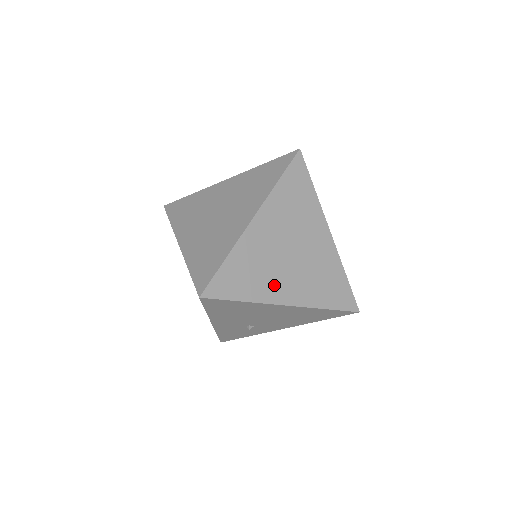
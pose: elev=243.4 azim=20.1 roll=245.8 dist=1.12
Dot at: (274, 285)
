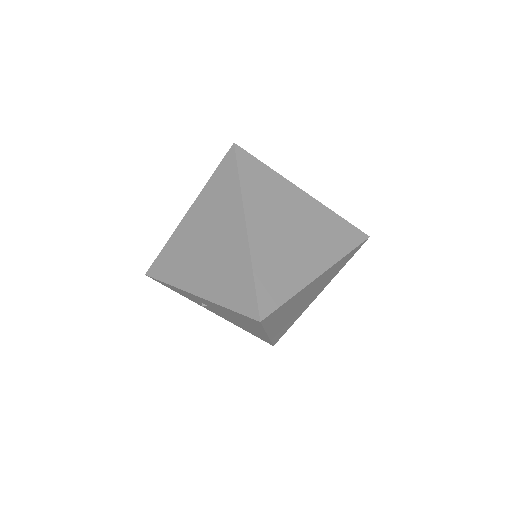
Dot at: (280, 322)
